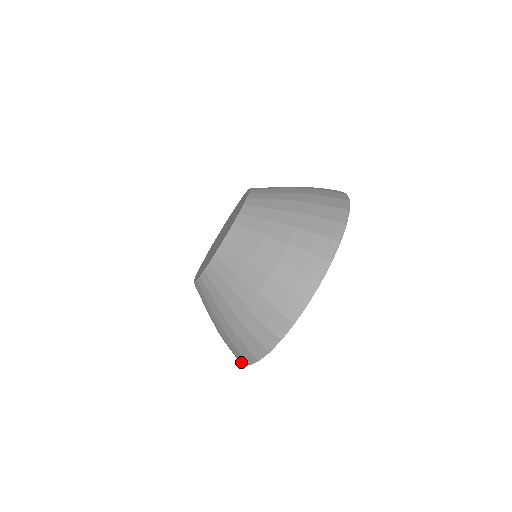
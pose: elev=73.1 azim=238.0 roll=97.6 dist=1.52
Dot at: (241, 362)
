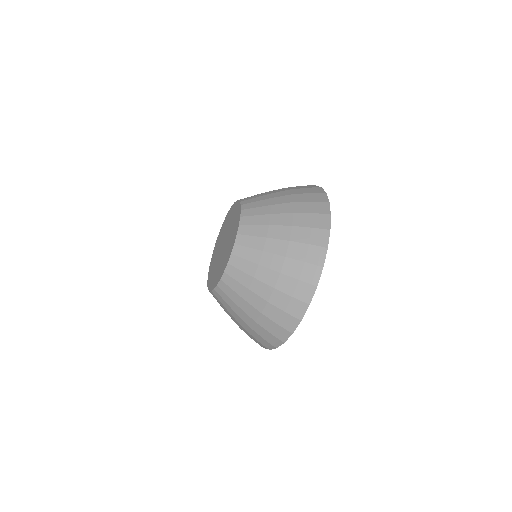
Dot at: occluded
